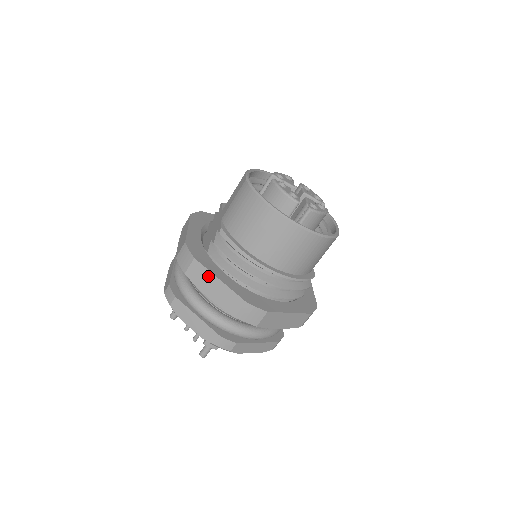
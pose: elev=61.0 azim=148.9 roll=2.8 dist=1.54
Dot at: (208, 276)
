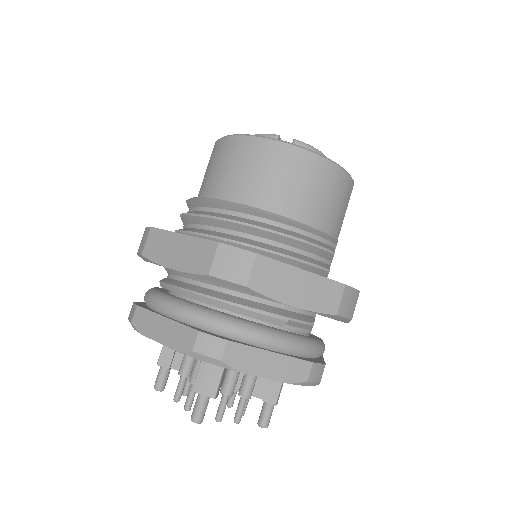
Dot at: (168, 239)
